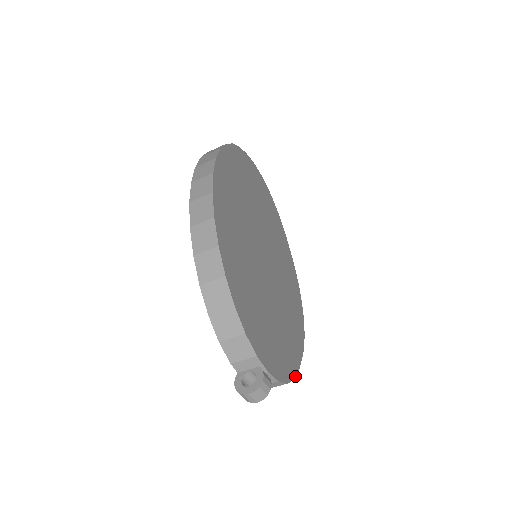
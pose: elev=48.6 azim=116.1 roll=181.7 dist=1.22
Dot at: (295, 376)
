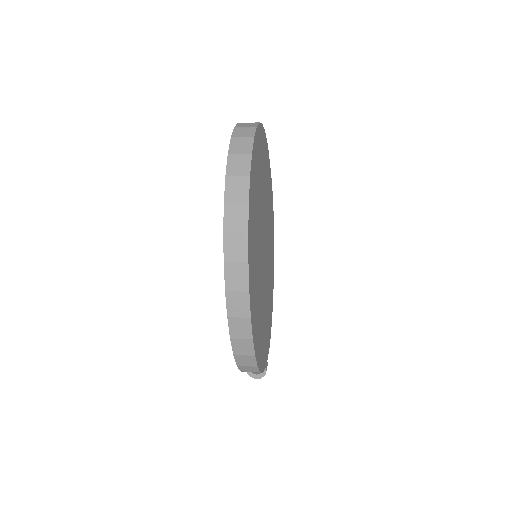
Dot at: occluded
